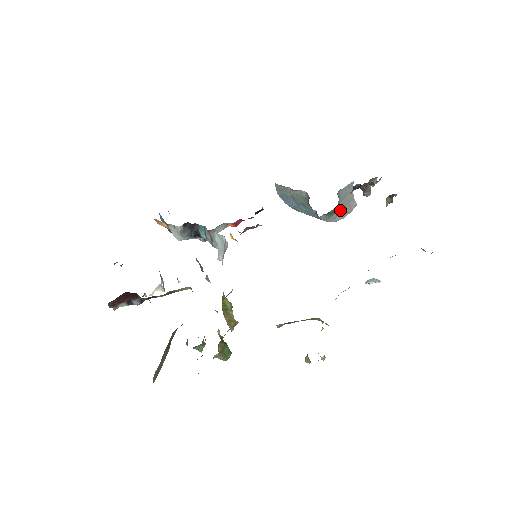
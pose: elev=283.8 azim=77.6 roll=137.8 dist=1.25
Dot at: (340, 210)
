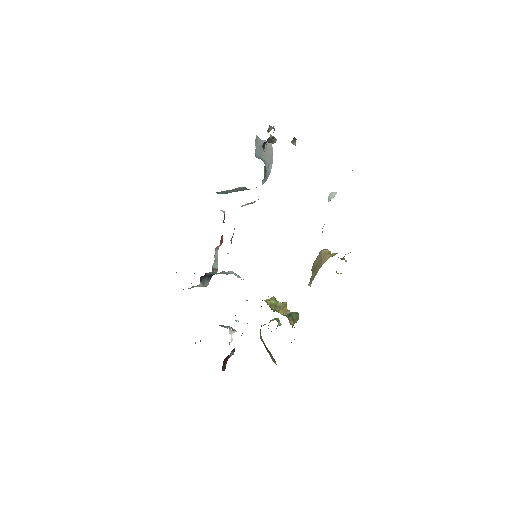
Dot at: (266, 160)
